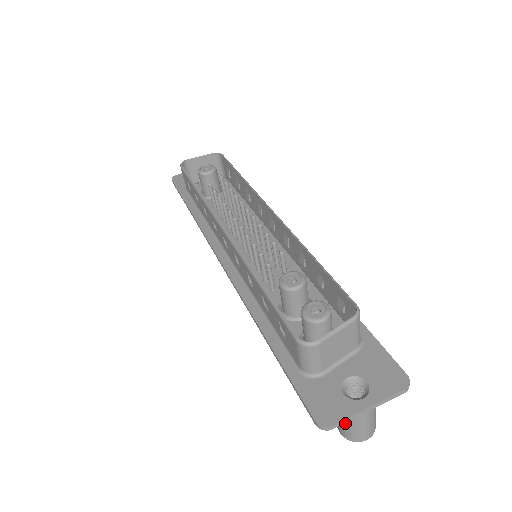
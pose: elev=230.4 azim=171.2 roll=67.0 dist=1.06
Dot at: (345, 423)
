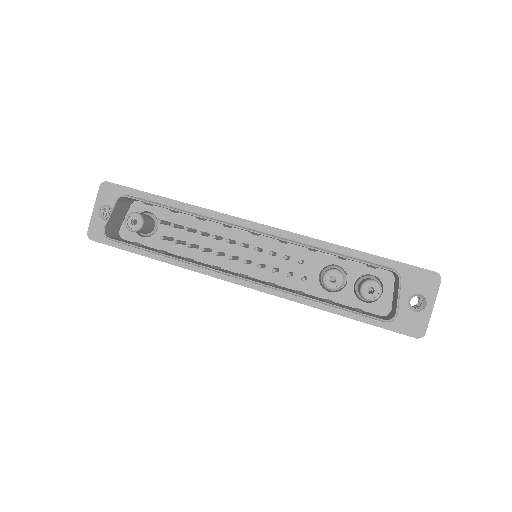
Dot at: occluded
